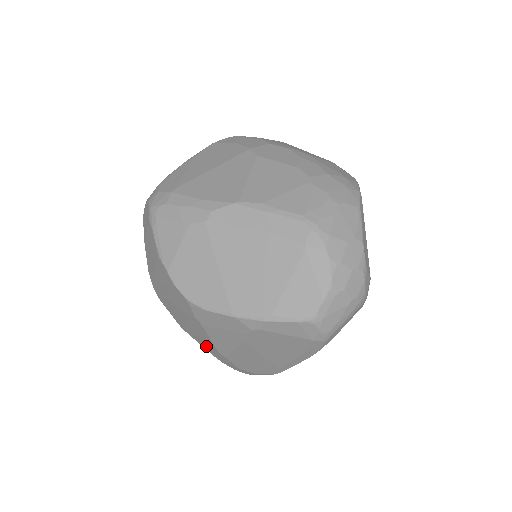
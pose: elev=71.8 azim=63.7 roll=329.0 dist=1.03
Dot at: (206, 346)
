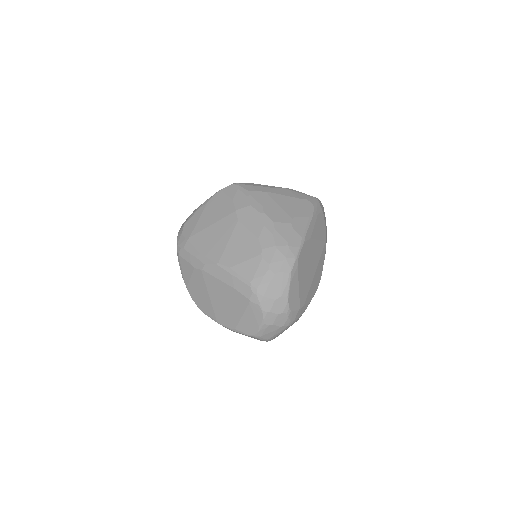
Dot at: occluded
